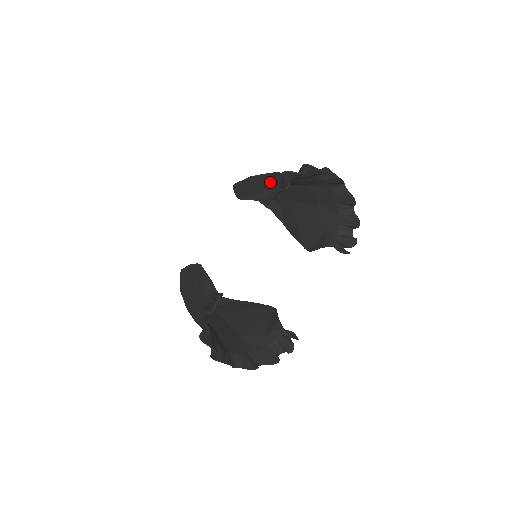
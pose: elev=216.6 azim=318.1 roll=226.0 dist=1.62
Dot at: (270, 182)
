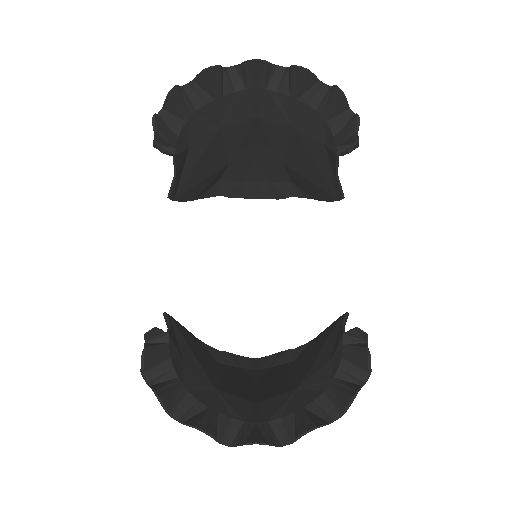
Dot at: occluded
